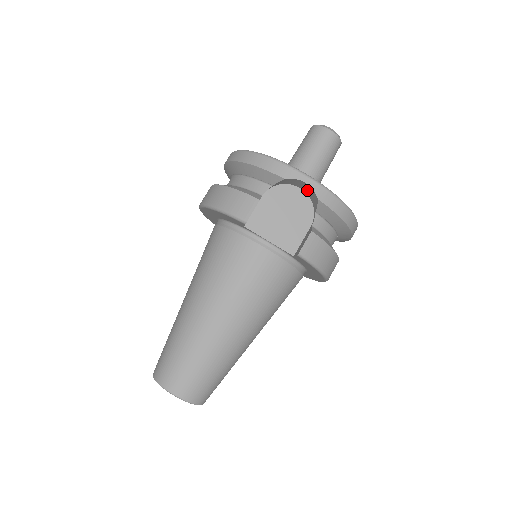
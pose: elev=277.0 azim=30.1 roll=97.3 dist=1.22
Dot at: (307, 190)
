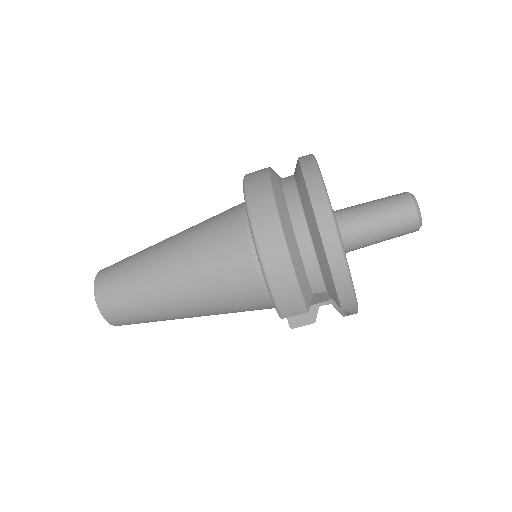
Dot at: occluded
